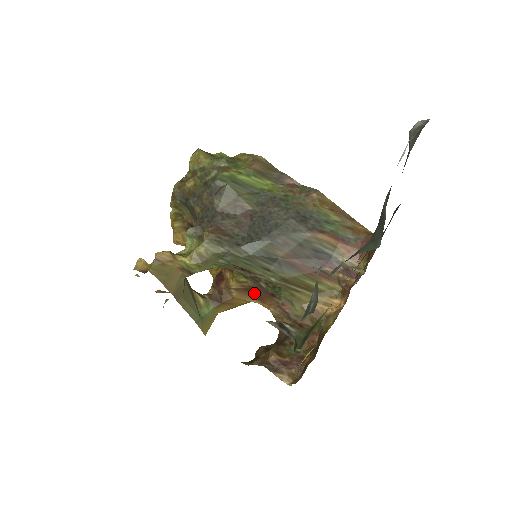
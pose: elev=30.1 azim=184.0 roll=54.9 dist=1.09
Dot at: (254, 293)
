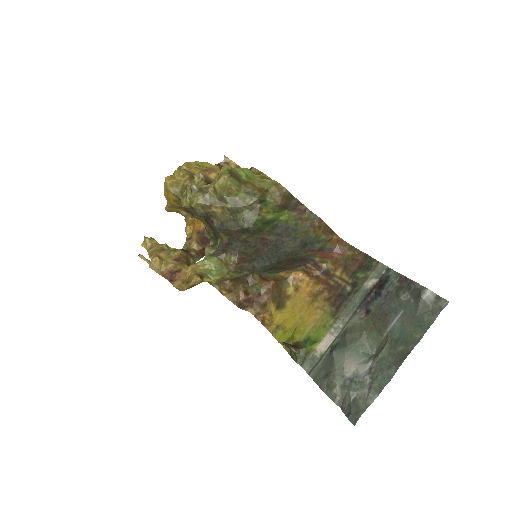
Dot at: occluded
